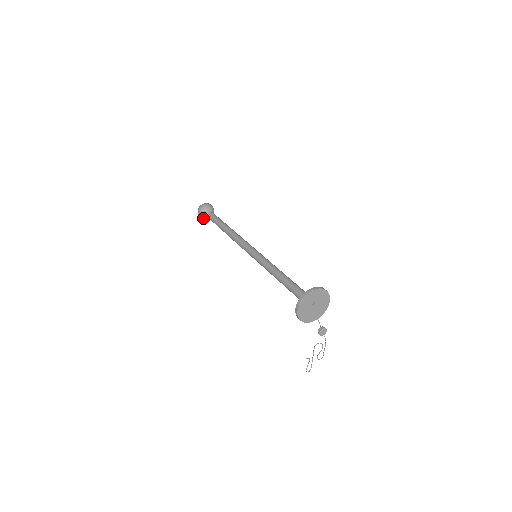
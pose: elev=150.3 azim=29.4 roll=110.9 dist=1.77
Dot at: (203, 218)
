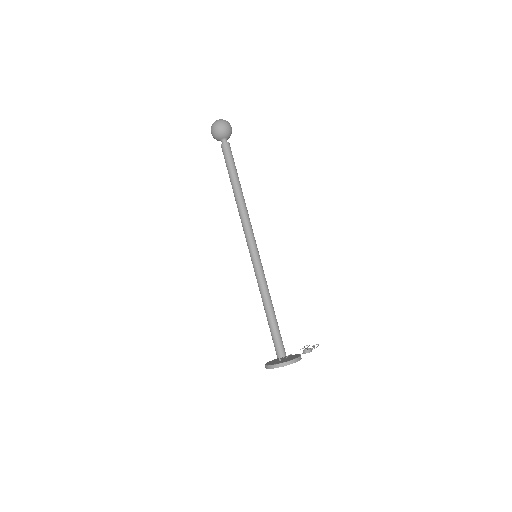
Dot at: occluded
